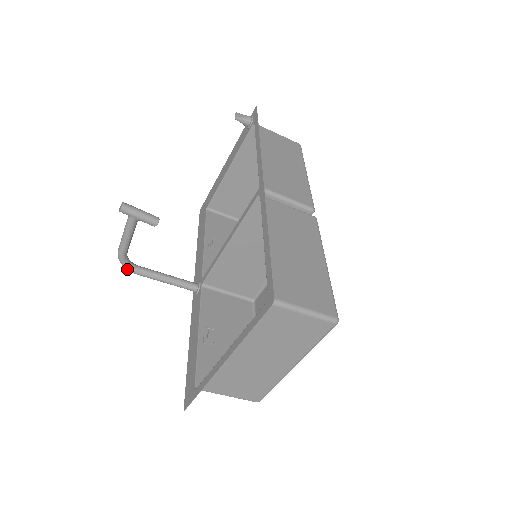
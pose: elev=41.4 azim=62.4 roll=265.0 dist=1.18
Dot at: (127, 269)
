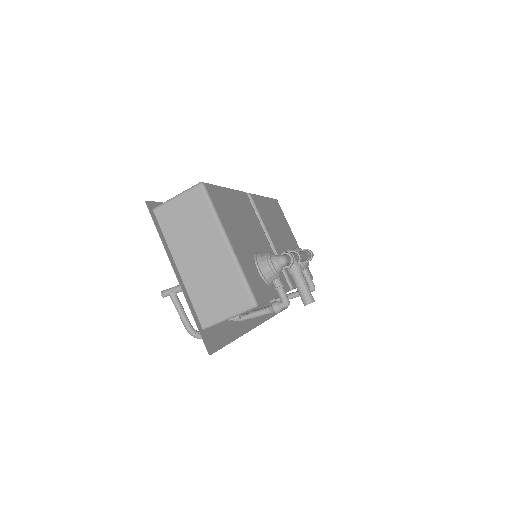
Dot at: (199, 338)
